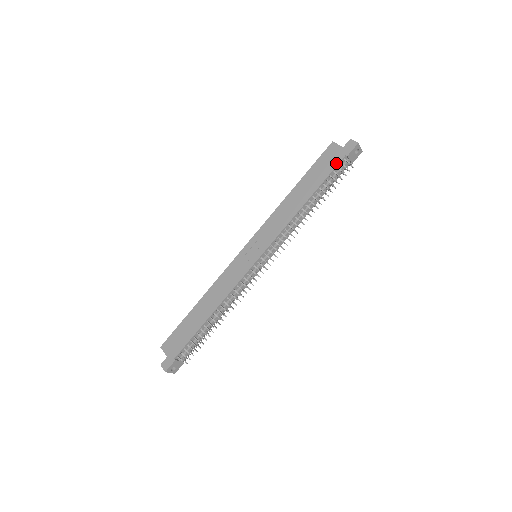
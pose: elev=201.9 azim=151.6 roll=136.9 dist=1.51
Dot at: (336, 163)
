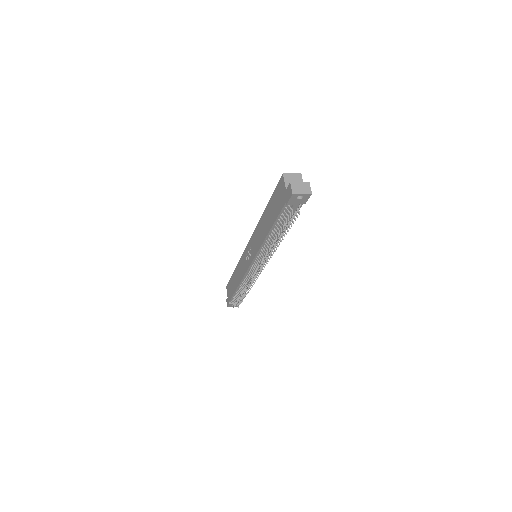
Dot at: (281, 207)
